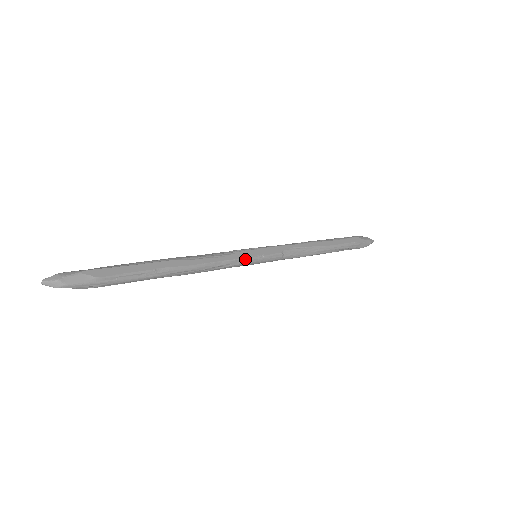
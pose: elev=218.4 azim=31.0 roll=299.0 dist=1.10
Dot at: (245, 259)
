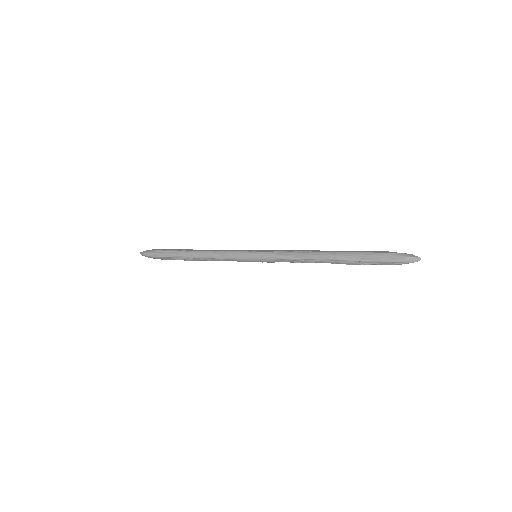
Dot at: (240, 252)
